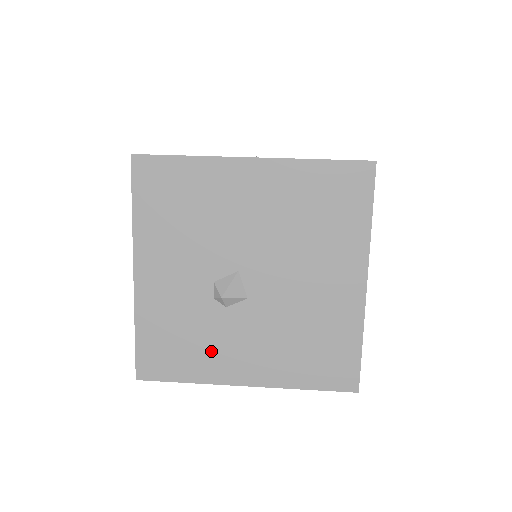
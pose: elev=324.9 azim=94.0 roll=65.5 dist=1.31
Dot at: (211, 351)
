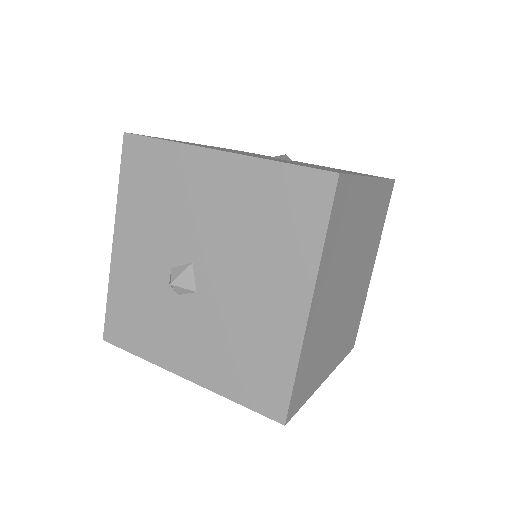
Dot at: (161, 334)
